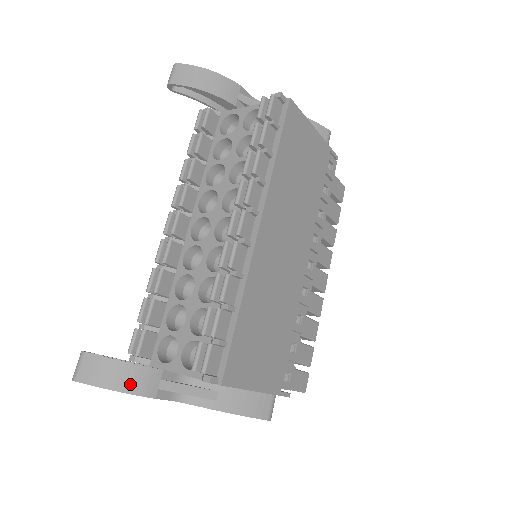
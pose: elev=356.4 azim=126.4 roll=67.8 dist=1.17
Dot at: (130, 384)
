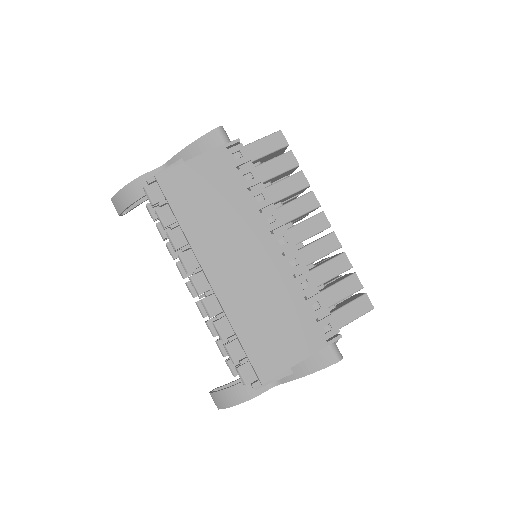
Dot at: (238, 398)
